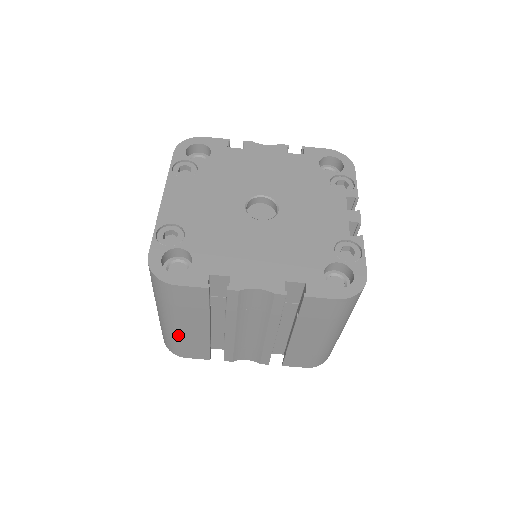
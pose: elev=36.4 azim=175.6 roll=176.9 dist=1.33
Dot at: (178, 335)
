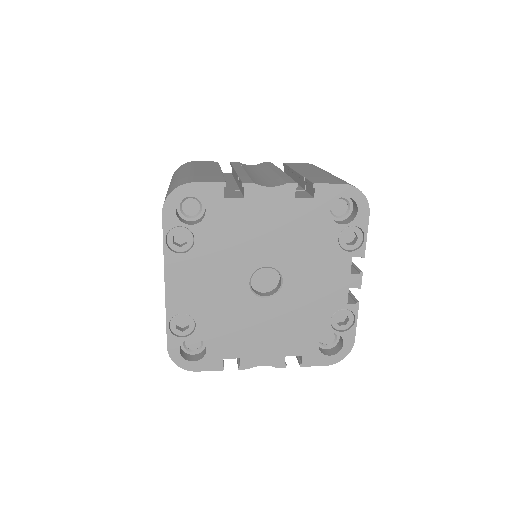
Dot at: occluded
